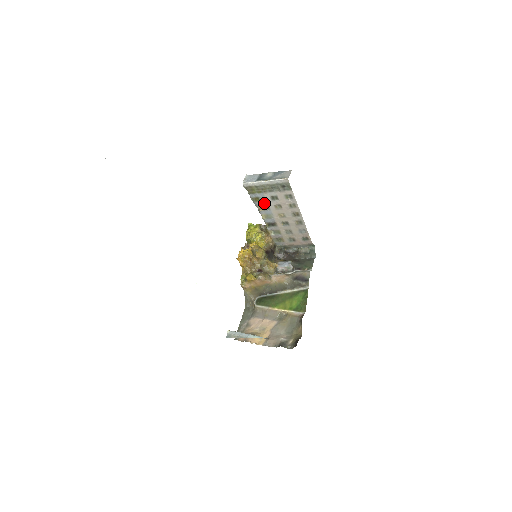
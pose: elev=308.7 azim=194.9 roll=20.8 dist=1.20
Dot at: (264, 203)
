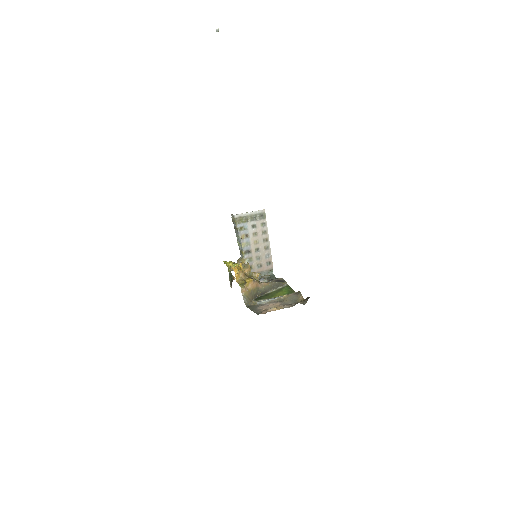
Dot at: (246, 232)
